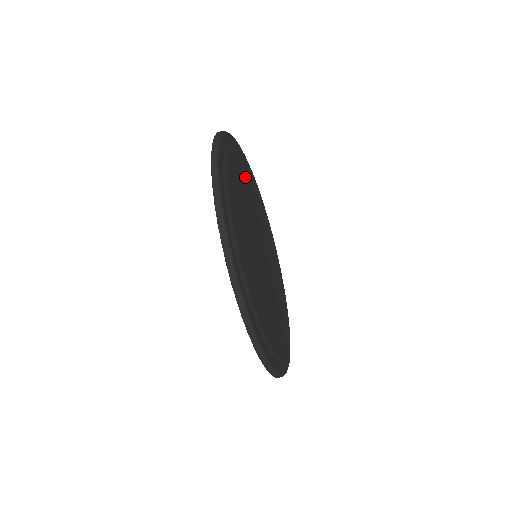
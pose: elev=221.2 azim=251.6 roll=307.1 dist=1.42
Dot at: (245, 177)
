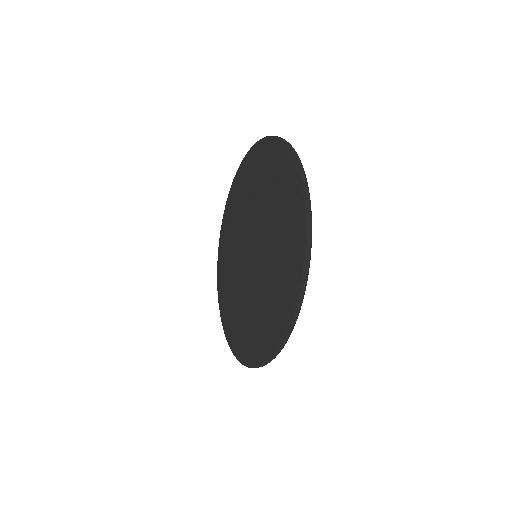
Dot at: occluded
